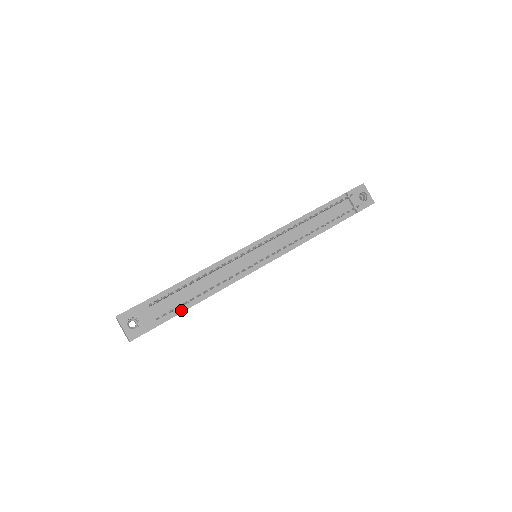
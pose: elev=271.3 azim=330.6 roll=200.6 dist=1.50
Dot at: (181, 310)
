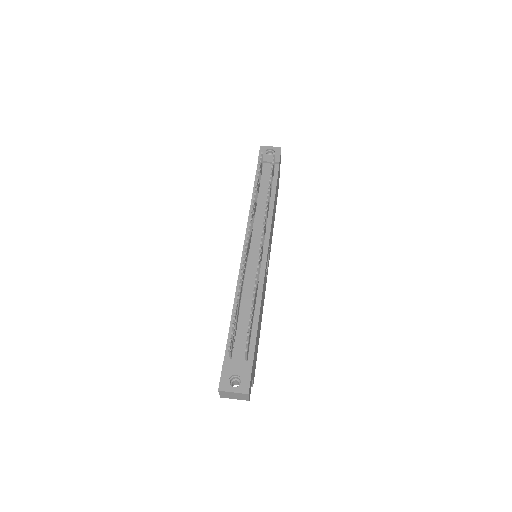
Dot at: (254, 337)
